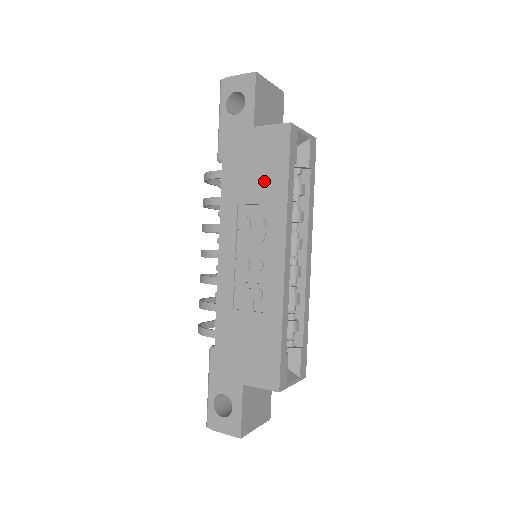
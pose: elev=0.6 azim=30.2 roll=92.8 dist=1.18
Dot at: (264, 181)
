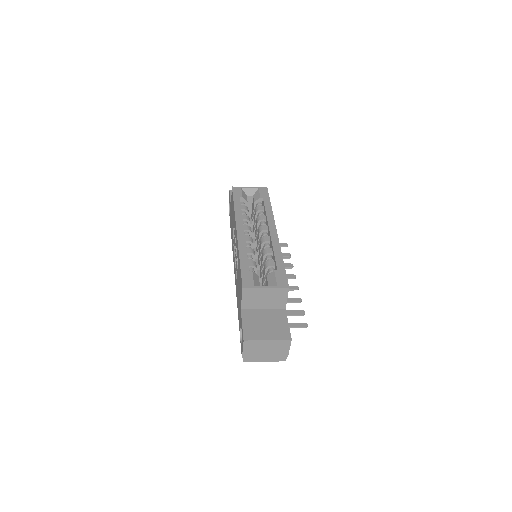
Dot at: occluded
